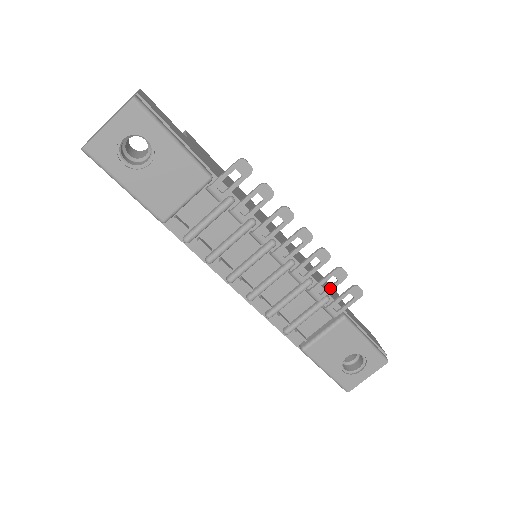
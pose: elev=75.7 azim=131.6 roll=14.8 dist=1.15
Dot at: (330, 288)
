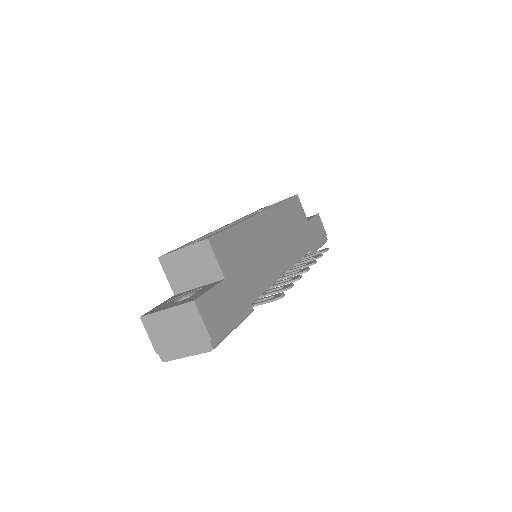
Dot at: occluded
